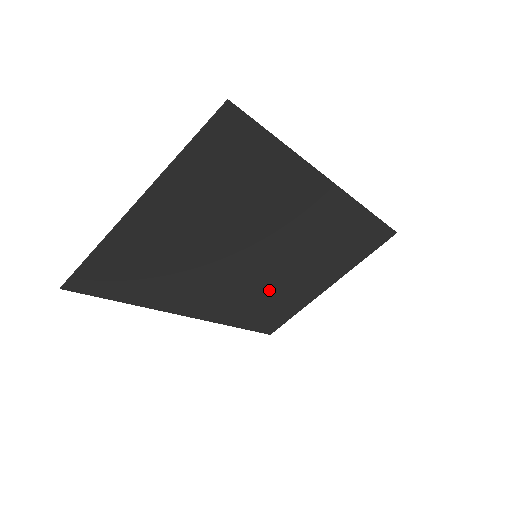
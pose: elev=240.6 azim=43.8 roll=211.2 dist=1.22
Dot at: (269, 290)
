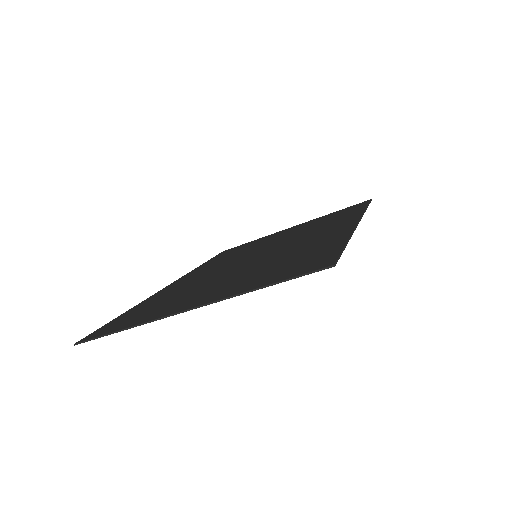
Dot at: occluded
